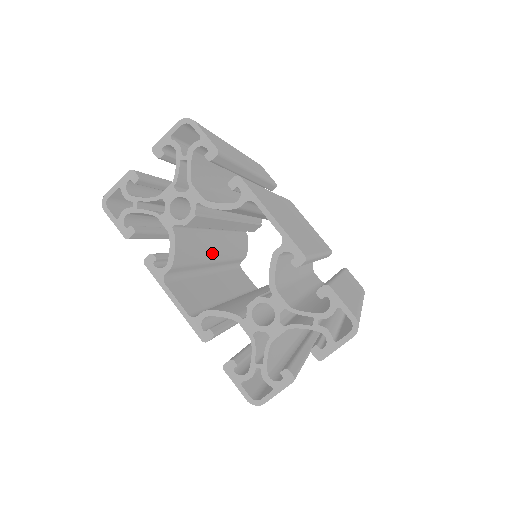
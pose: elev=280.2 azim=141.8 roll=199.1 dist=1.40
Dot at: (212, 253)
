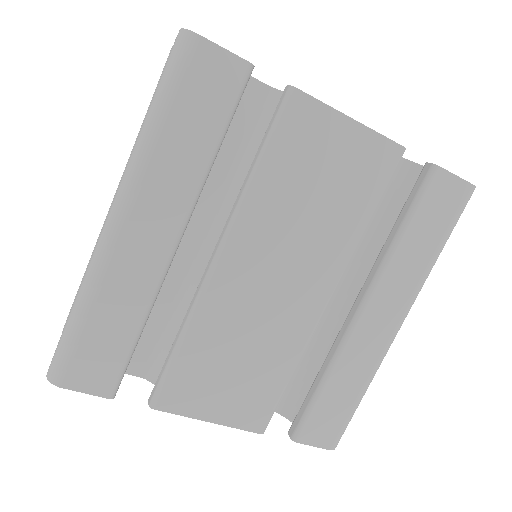
Dot at: occluded
